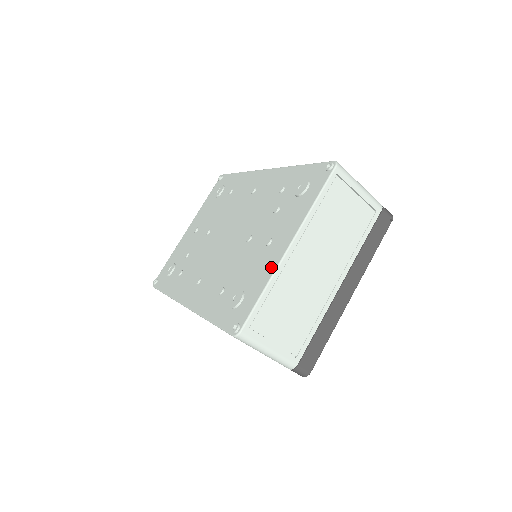
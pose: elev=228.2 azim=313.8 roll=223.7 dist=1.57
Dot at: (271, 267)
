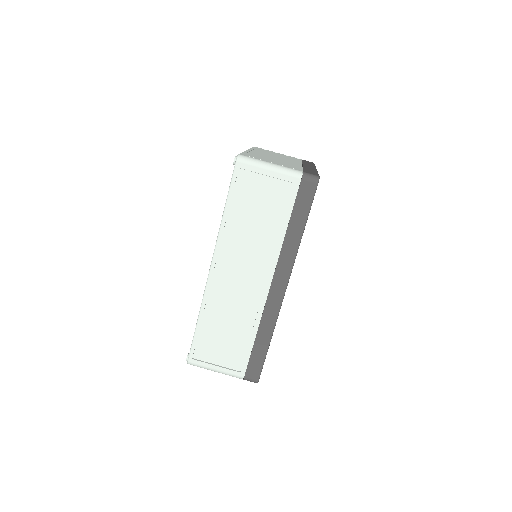
Dot at: occluded
